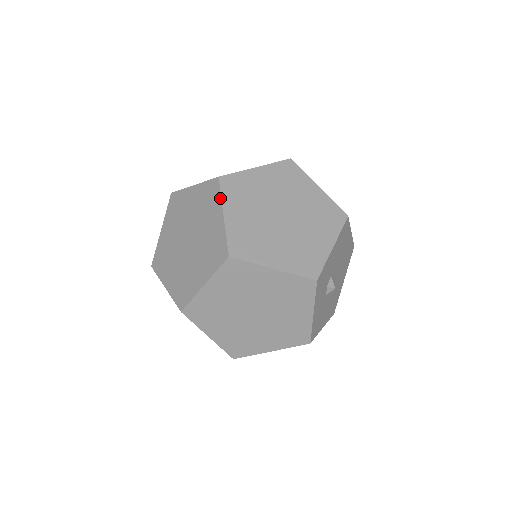
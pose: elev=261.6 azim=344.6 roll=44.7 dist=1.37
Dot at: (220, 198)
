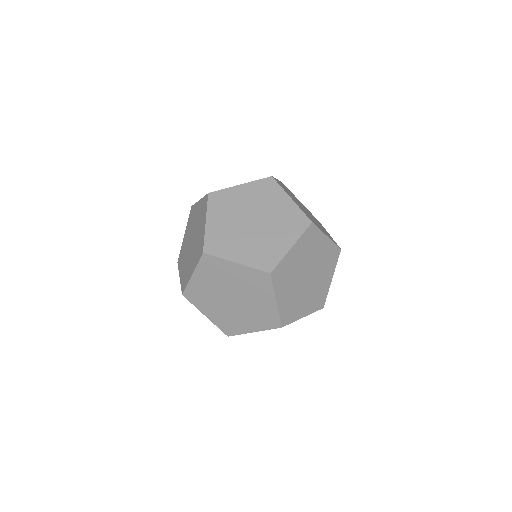
Dot at: (196, 264)
